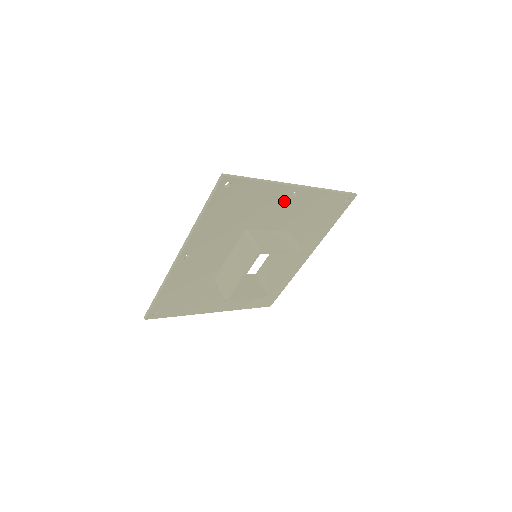
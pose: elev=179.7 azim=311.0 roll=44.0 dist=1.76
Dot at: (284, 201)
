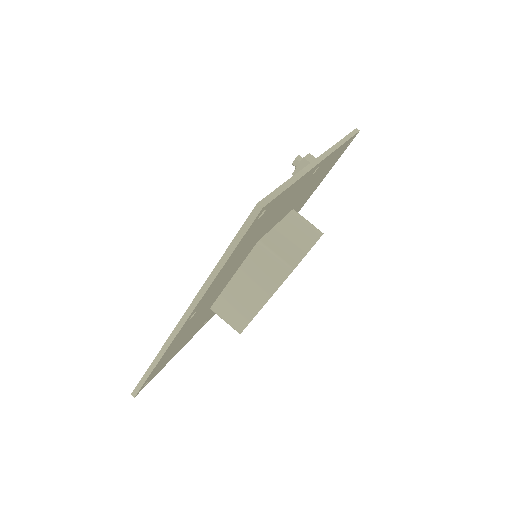
Dot at: (303, 185)
